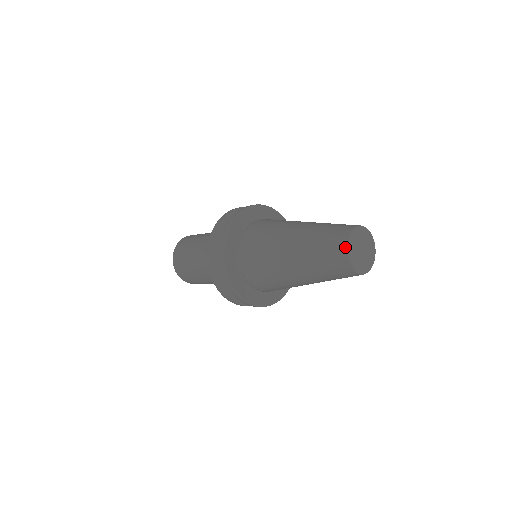
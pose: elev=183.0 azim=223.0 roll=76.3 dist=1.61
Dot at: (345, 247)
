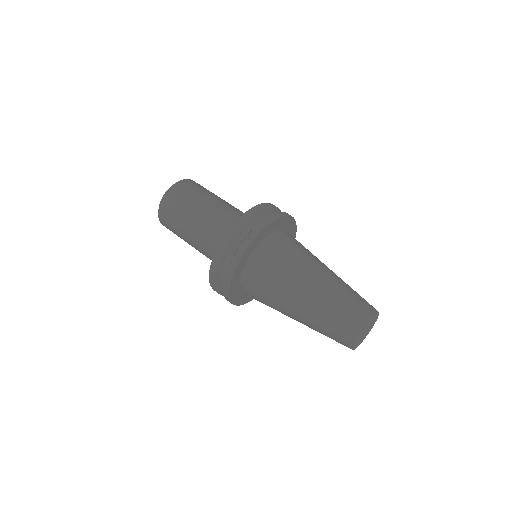
Dot at: occluded
